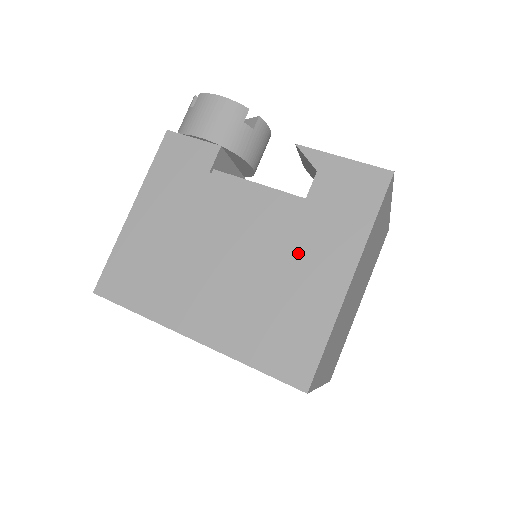
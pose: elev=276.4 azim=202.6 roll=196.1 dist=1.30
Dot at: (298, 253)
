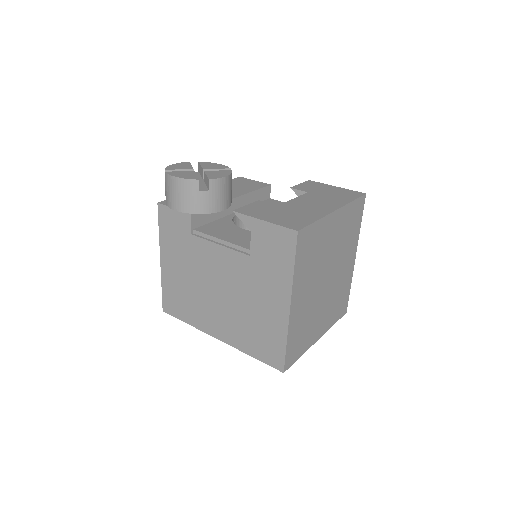
Dot at: (256, 290)
